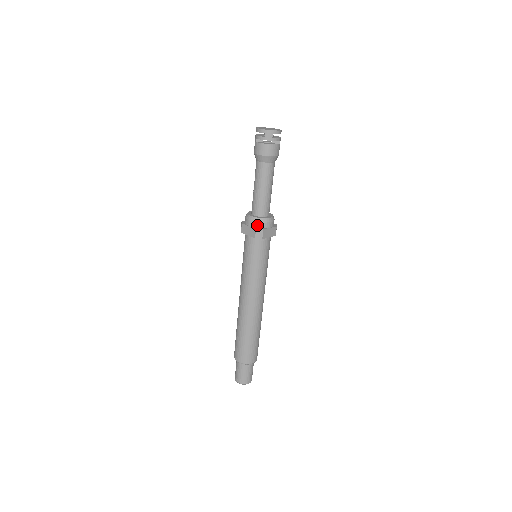
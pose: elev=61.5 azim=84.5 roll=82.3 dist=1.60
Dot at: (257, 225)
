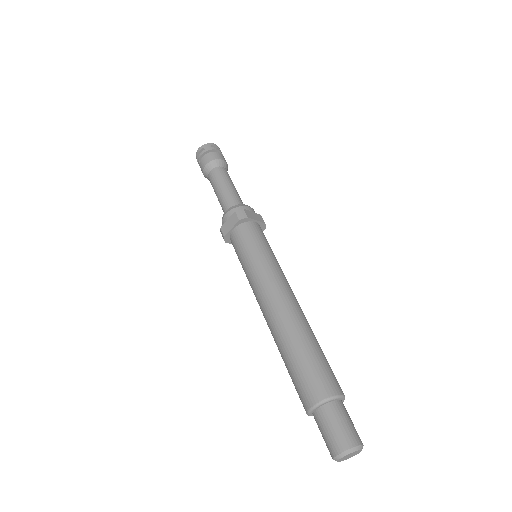
Dot at: (235, 211)
